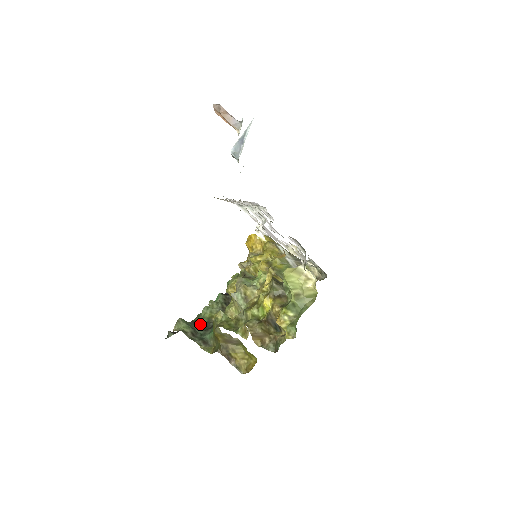
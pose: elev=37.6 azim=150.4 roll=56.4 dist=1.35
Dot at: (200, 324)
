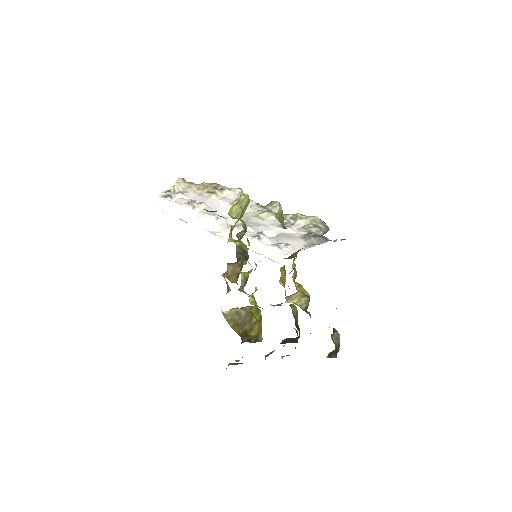
Dot at: occluded
